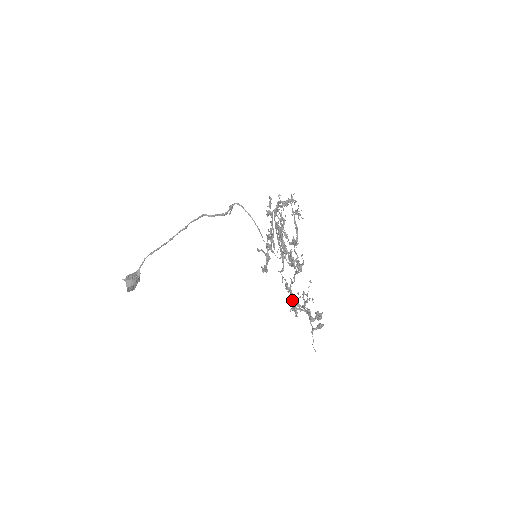
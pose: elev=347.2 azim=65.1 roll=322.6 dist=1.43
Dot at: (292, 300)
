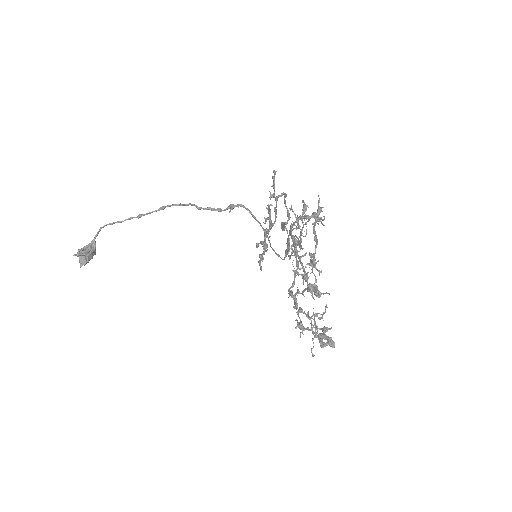
Dot at: (297, 312)
